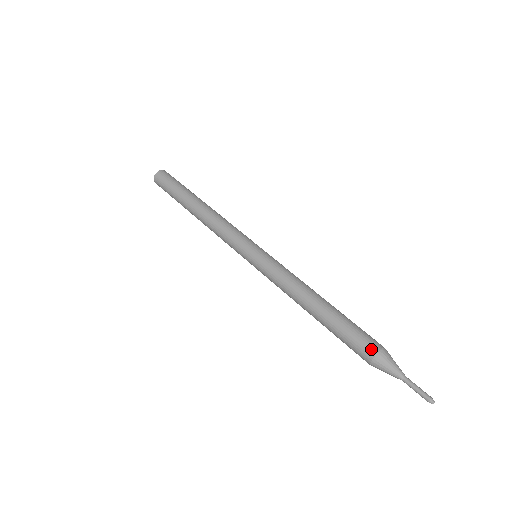
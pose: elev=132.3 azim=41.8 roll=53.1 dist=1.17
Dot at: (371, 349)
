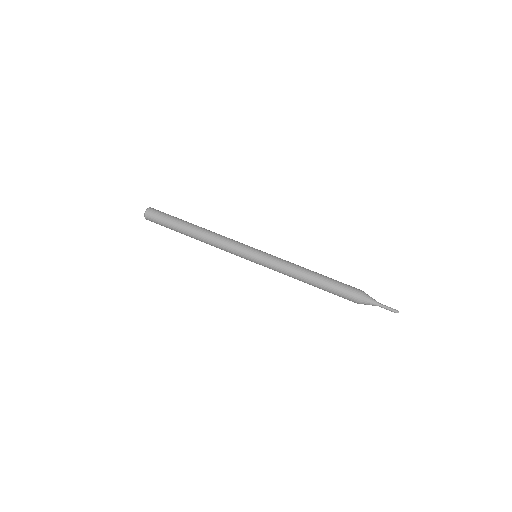
Dot at: (357, 292)
